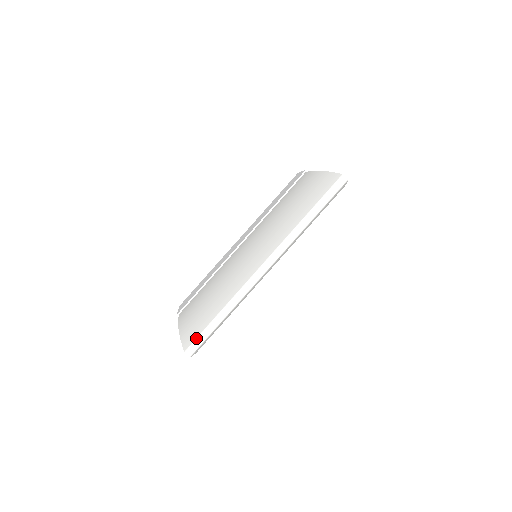
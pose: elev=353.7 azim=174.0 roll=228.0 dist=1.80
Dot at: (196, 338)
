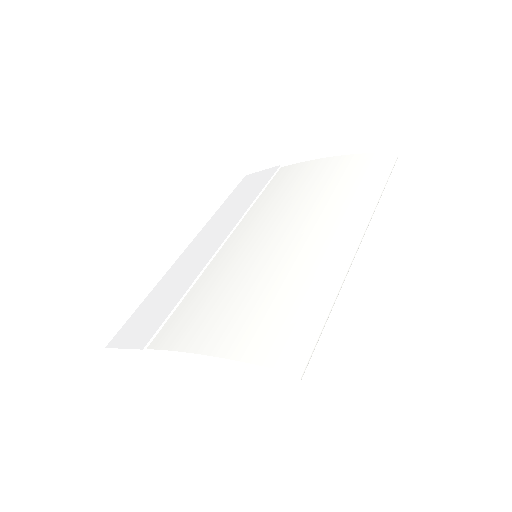
Dot at: (304, 346)
